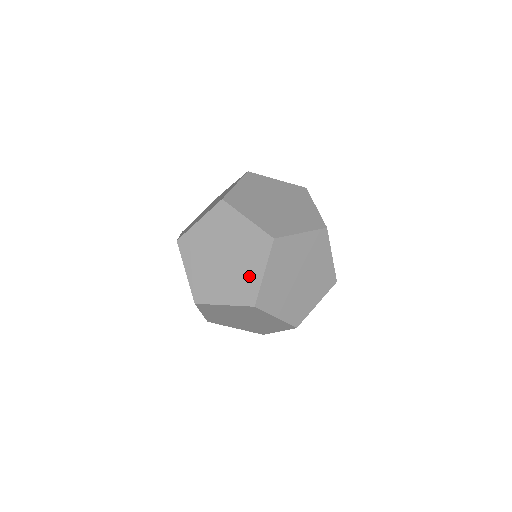
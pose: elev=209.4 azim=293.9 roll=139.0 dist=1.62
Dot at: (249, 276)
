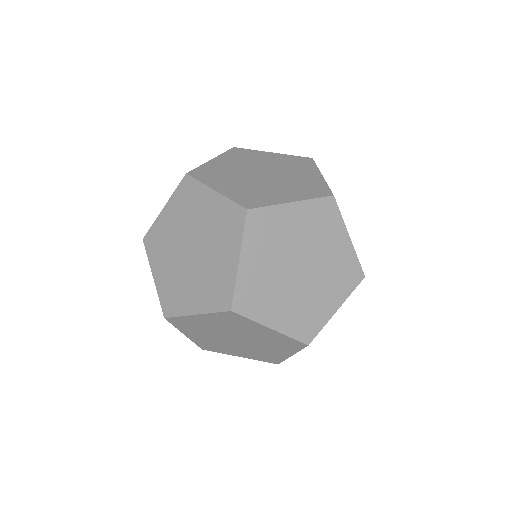
Dot at: (221, 268)
